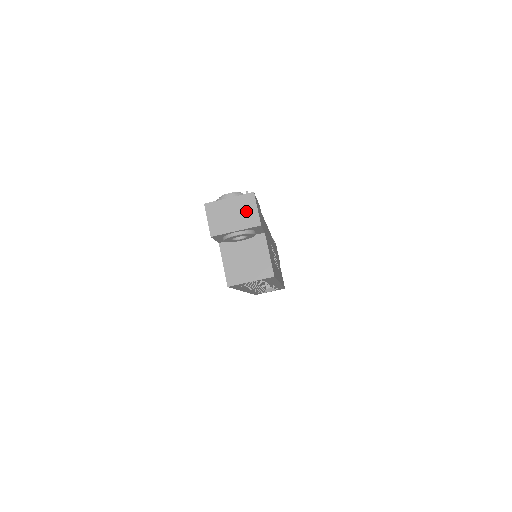
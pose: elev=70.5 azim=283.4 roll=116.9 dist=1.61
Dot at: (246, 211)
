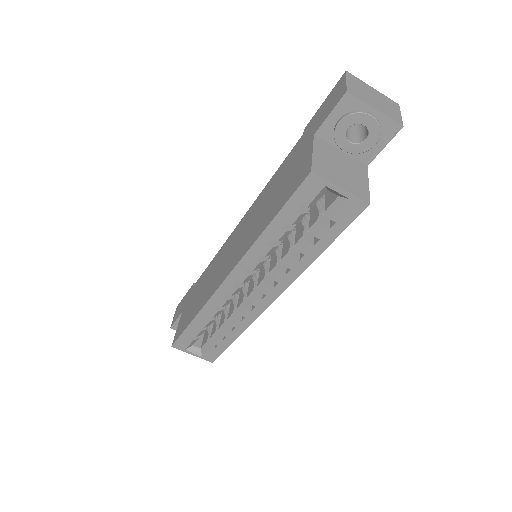
Dot at: (389, 107)
